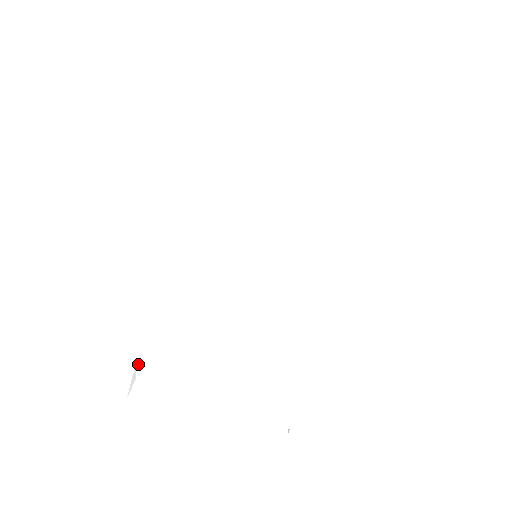
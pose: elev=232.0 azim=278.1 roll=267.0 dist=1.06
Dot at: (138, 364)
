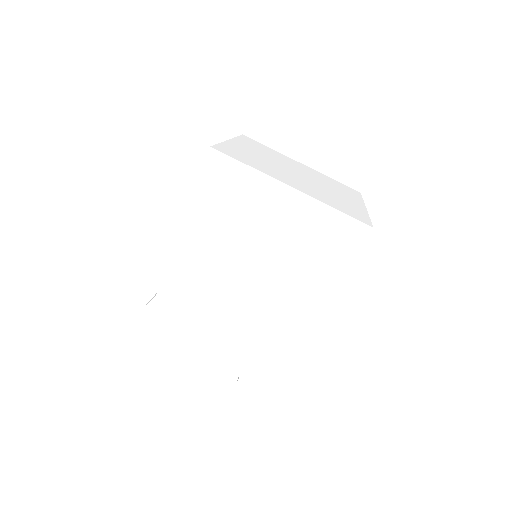
Dot at: (163, 282)
